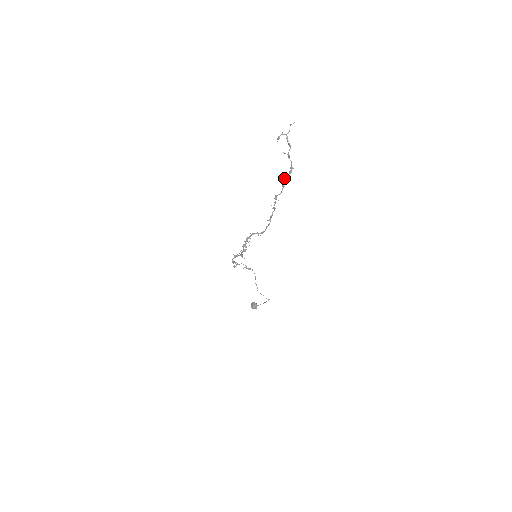
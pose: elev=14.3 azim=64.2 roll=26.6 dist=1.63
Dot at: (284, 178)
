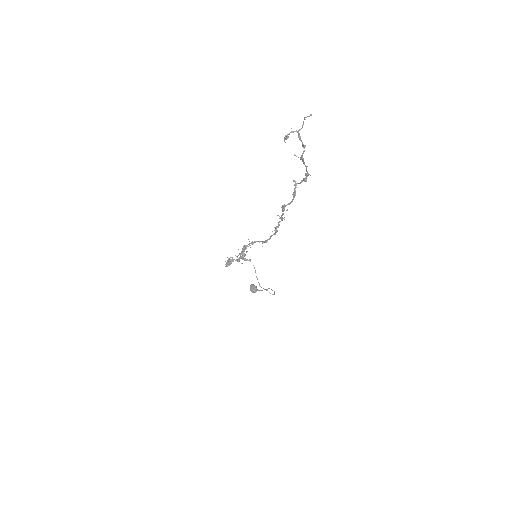
Dot at: (295, 185)
